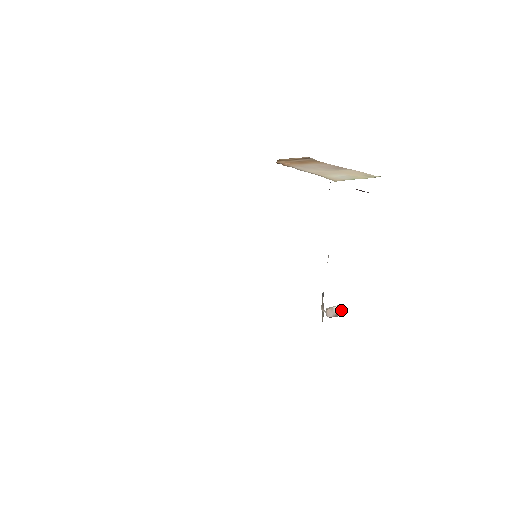
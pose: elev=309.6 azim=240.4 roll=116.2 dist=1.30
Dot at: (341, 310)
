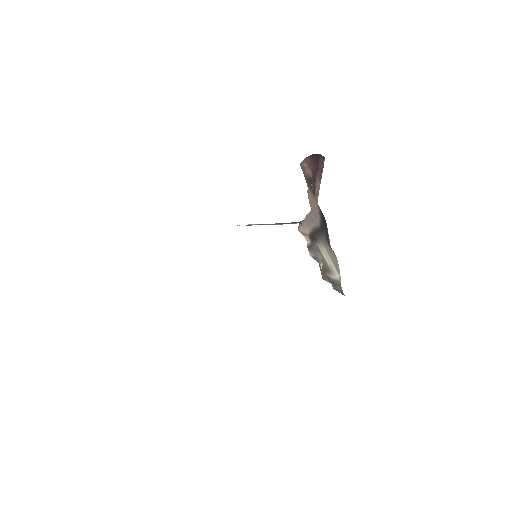
Dot at: occluded
